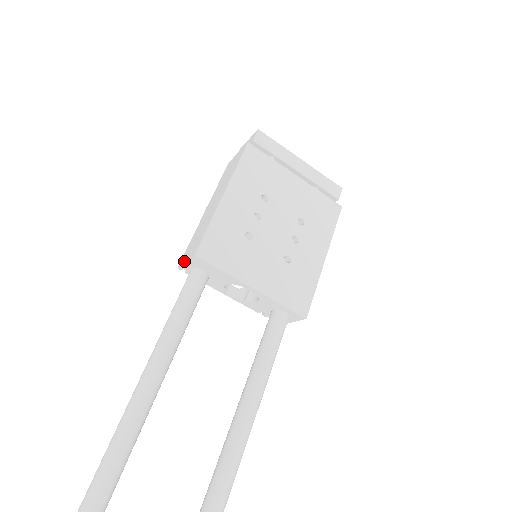
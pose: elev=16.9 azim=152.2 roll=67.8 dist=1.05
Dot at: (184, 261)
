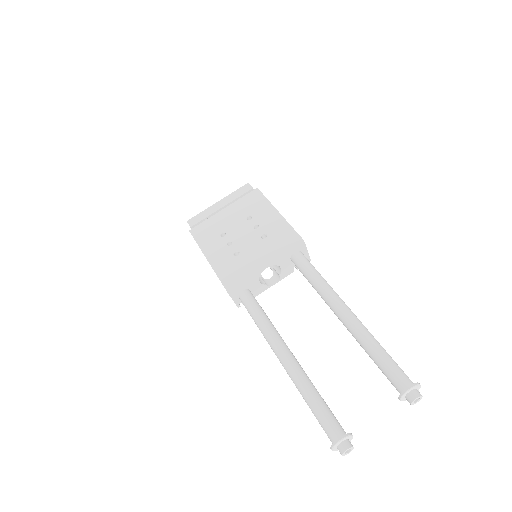
Dot at: occluded
